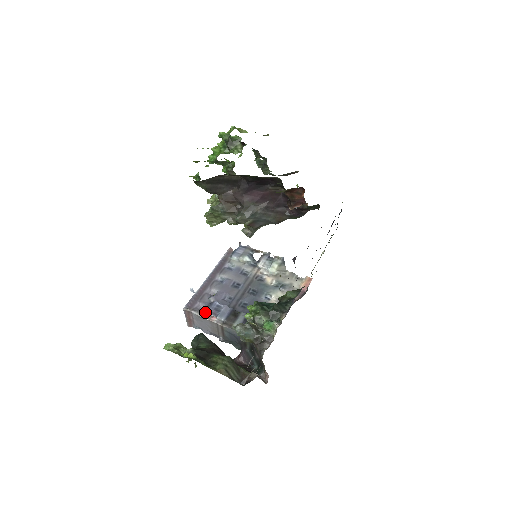
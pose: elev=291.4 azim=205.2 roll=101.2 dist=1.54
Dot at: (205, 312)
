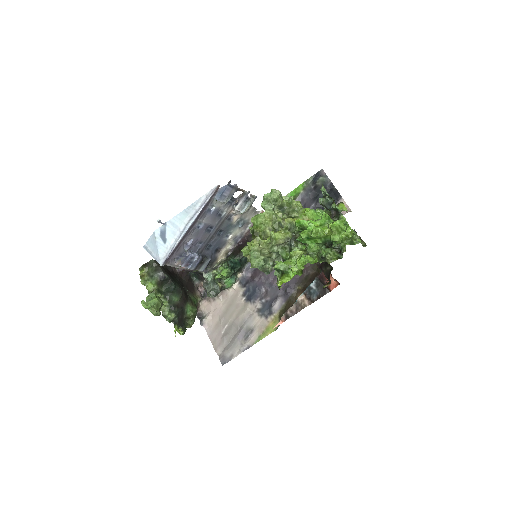
Dot at: (179, 264)
